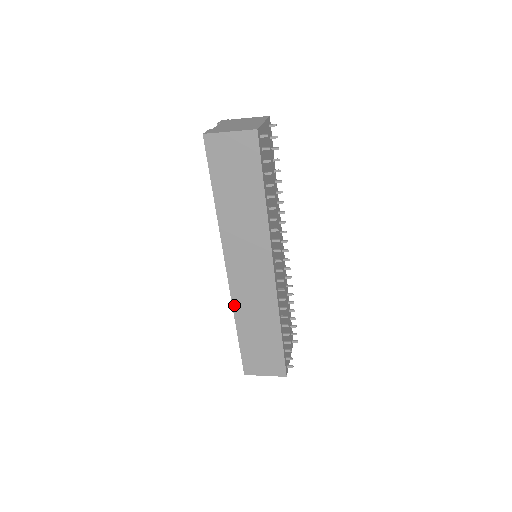
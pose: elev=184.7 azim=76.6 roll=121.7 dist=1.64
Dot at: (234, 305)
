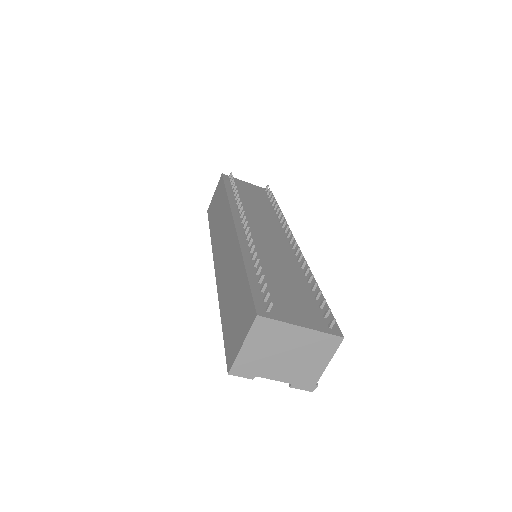
Dot at: (219, 292)
